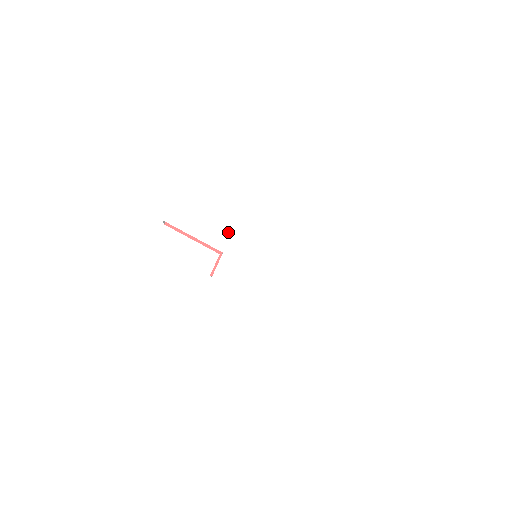
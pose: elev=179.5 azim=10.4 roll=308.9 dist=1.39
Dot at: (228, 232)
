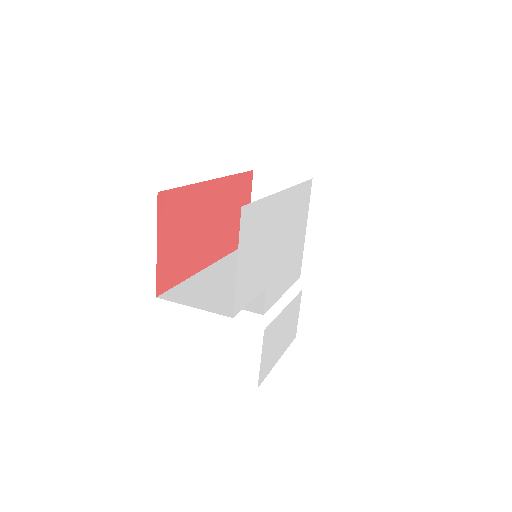
Dot at: (266, 268)
